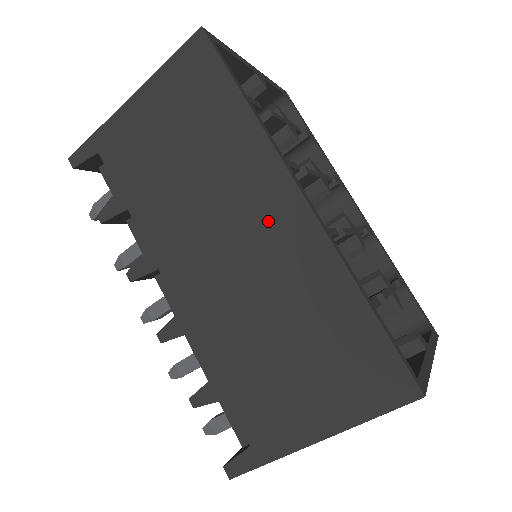
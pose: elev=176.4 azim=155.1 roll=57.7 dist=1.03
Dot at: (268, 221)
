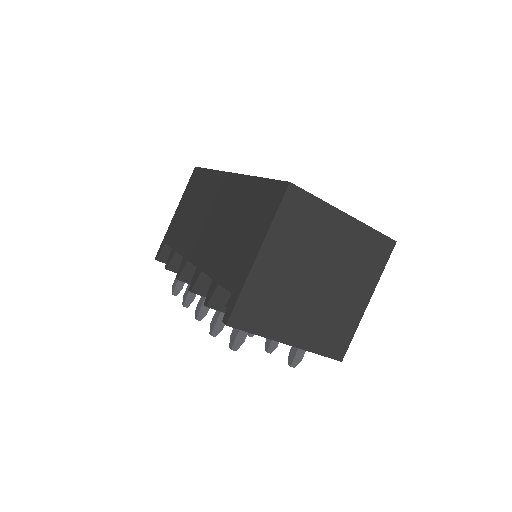
Dot at: (222, 194)
